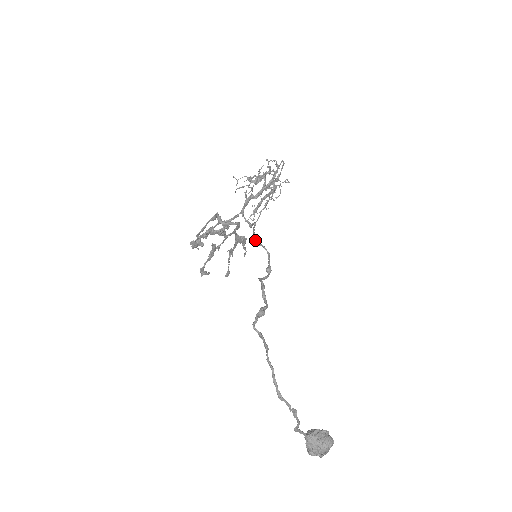
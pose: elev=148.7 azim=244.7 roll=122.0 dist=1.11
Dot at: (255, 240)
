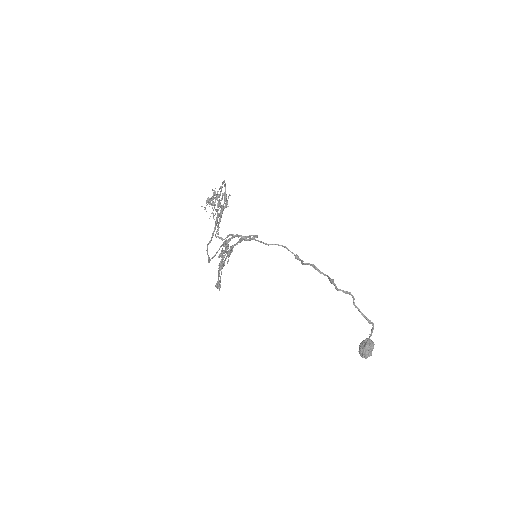
Dot at: (265, 243)
